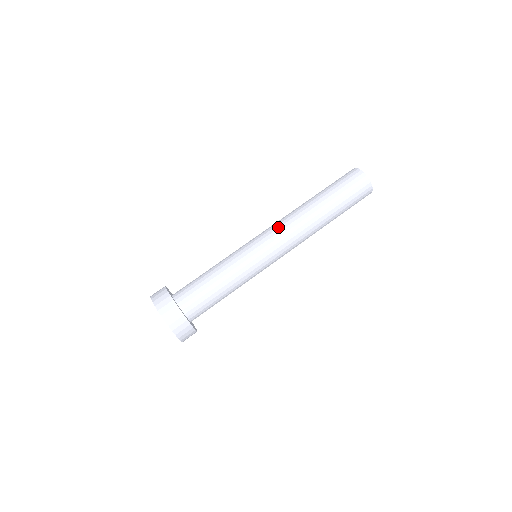
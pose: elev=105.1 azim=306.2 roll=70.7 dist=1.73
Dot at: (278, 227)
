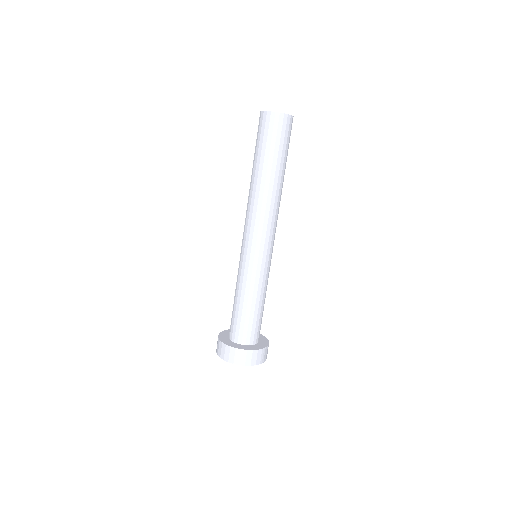
Dot at: (262, 227)
